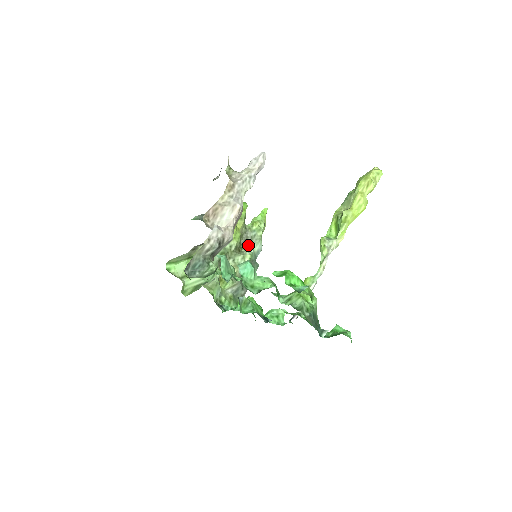
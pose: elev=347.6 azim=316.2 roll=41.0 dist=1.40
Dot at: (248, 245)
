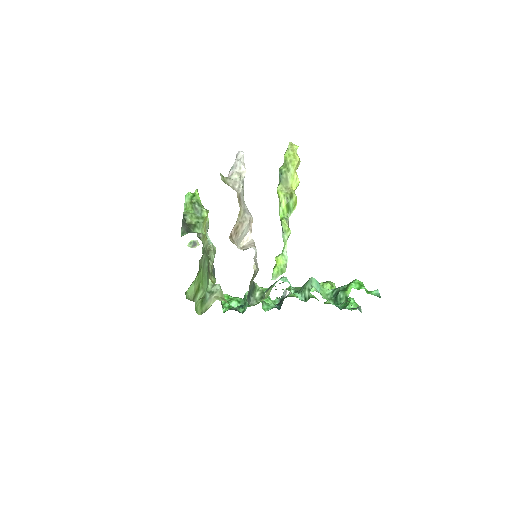
Dot at: occluded
